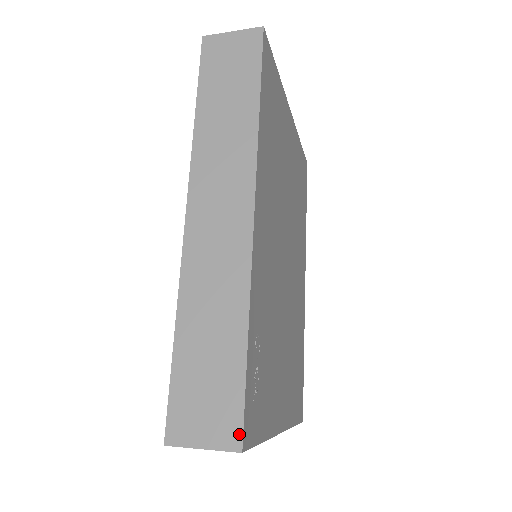
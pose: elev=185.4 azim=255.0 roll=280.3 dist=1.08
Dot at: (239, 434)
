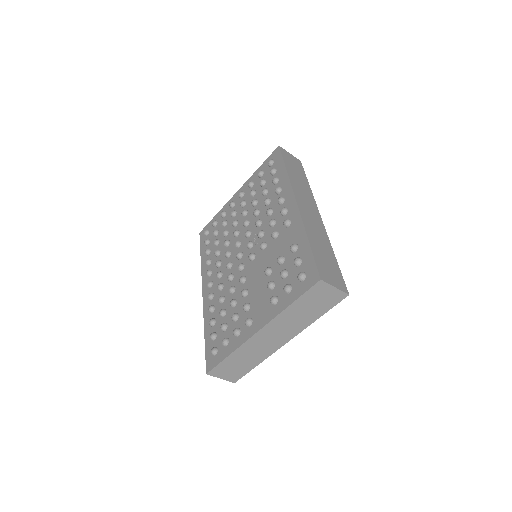
Dot at: (346, 288)
